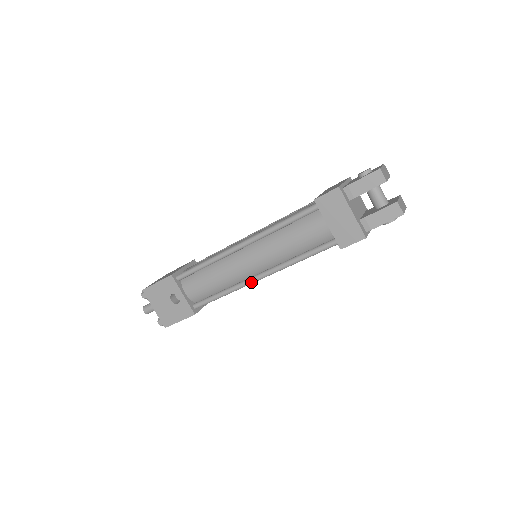
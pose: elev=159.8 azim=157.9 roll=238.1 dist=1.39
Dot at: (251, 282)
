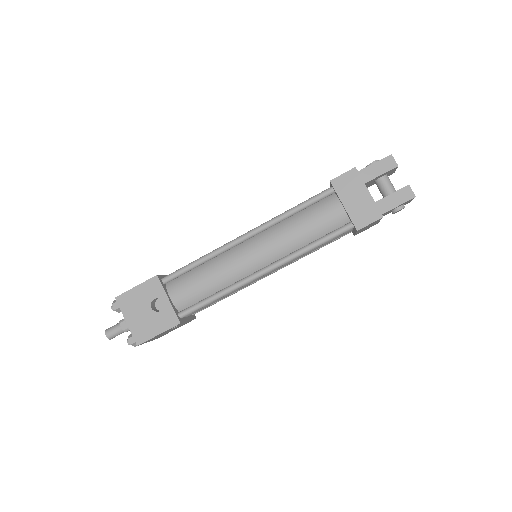
Dot at: (254, 277)
